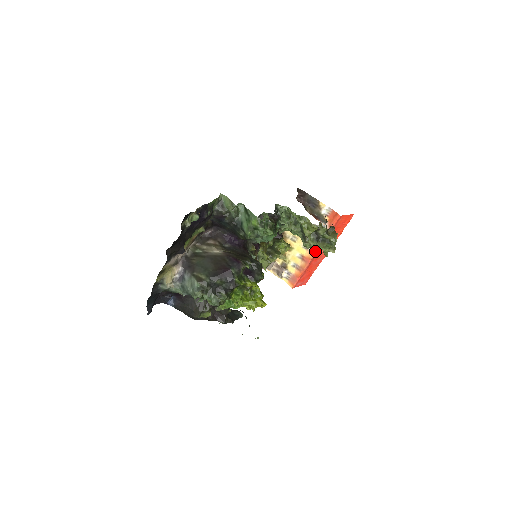
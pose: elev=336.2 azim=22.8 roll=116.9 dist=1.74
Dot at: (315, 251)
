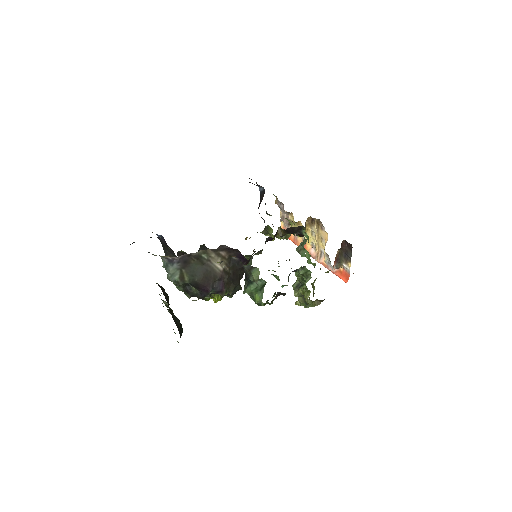
Dot at: (313, 257)
